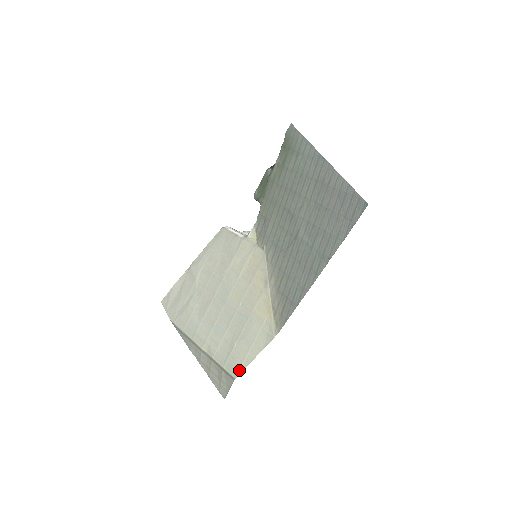
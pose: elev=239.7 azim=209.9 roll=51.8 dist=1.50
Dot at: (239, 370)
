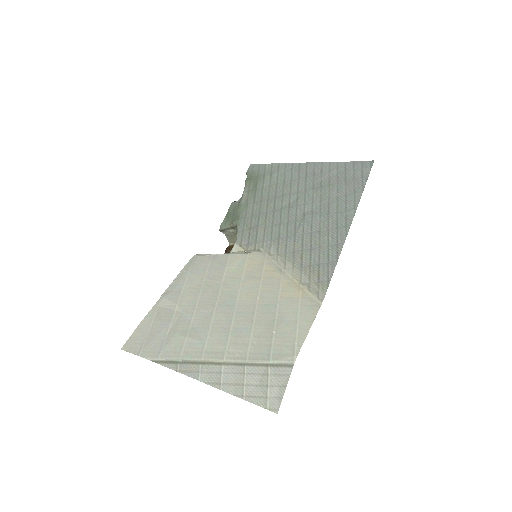
Dot at: (295, 351)
